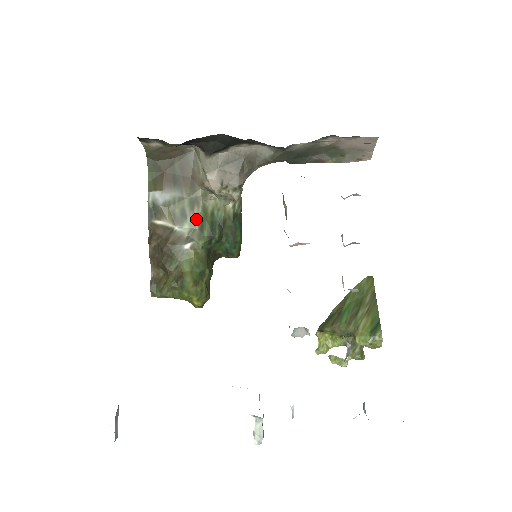
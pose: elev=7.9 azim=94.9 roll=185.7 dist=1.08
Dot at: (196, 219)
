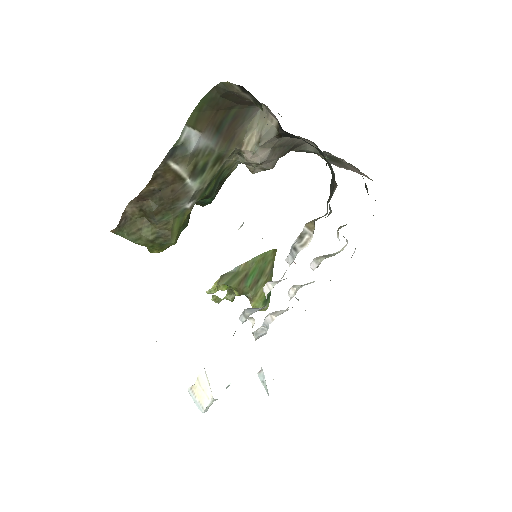
Dot at: (210, 177)
